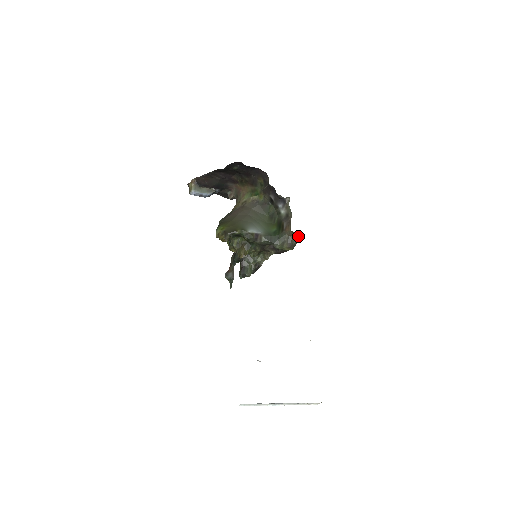
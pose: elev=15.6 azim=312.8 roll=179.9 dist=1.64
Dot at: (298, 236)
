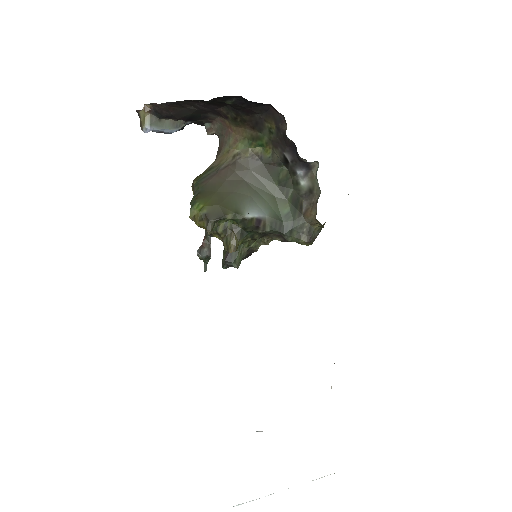
Dot at: (324, 224)
